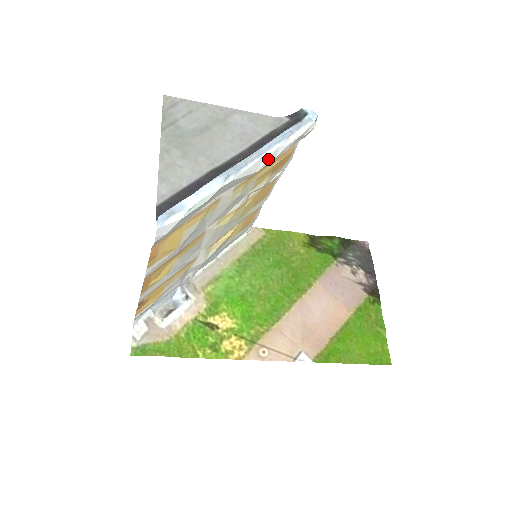
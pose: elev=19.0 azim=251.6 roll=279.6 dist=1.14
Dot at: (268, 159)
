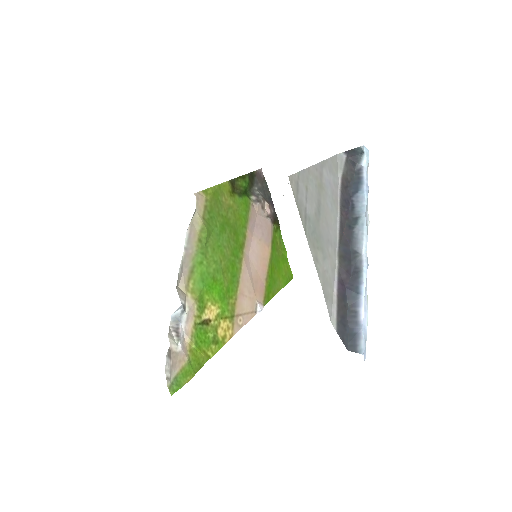
Dot at: occluded
